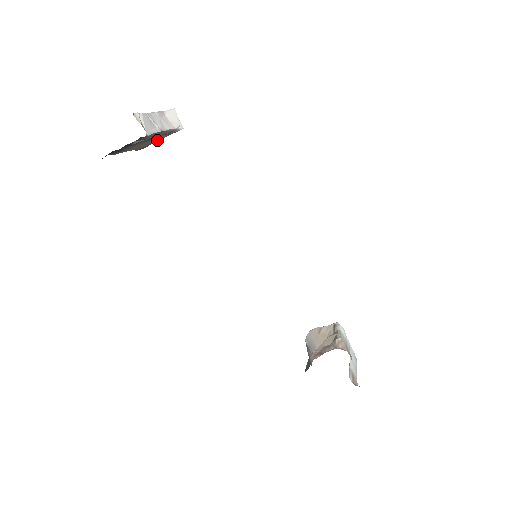
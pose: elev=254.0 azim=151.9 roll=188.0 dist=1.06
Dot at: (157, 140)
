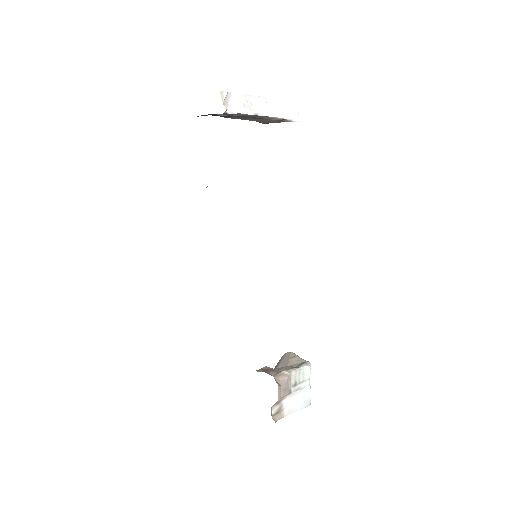
Dot at: (274, 122)
